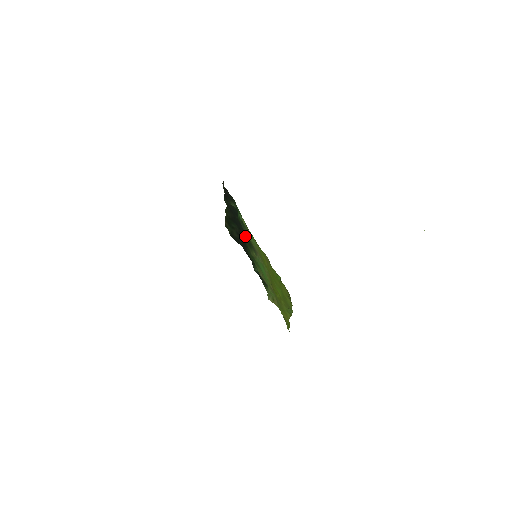
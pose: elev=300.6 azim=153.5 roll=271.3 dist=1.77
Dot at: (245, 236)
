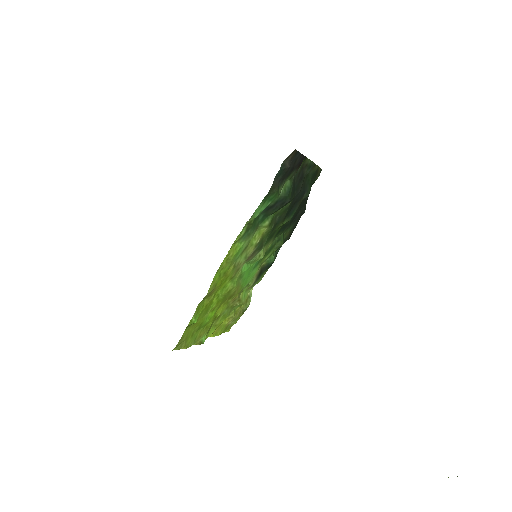
Dot at: (284, 221)
